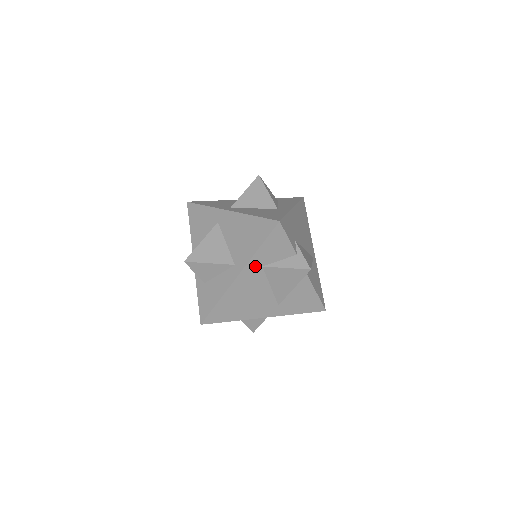
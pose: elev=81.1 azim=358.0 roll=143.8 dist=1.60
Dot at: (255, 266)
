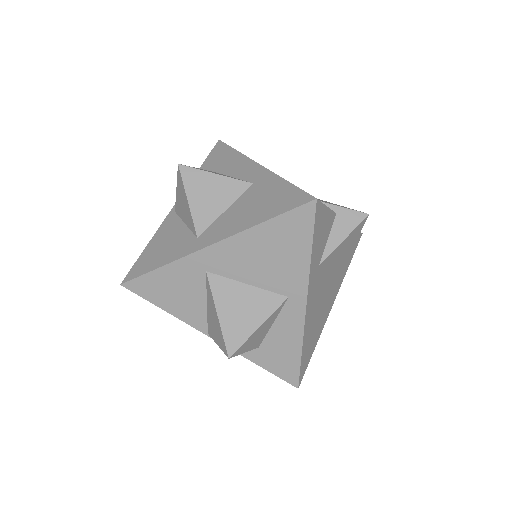
Dot at: (314, 274)
